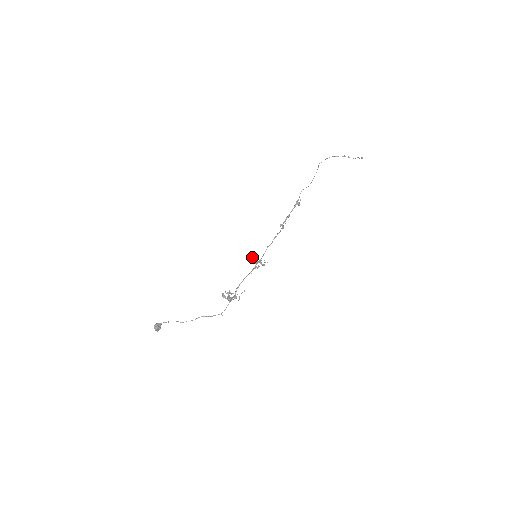
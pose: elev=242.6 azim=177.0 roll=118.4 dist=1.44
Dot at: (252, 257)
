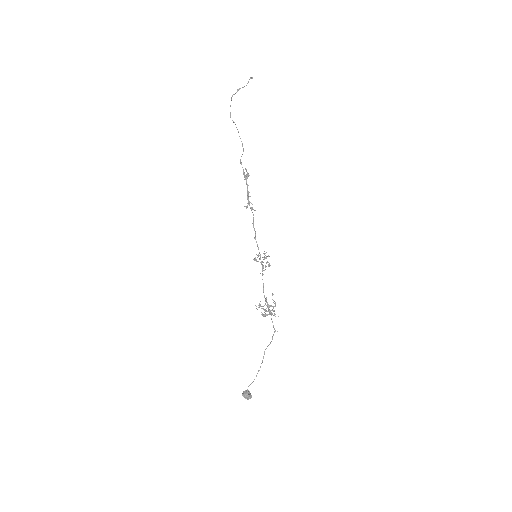
Dot at: occluded
